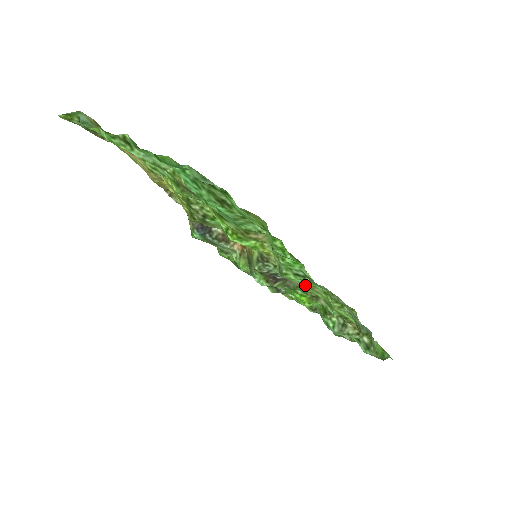
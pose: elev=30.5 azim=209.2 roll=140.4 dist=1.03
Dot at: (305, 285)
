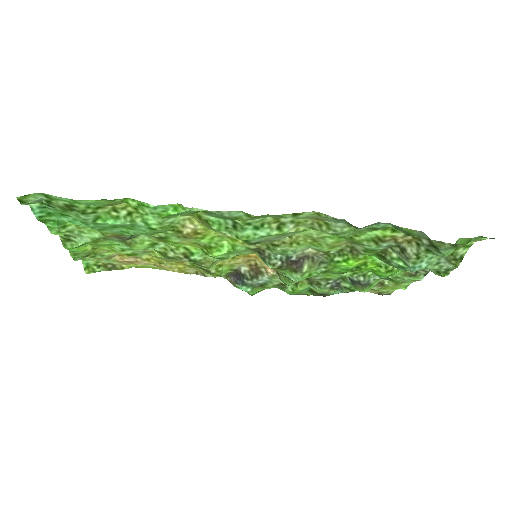
Dot at: (266, 233)
